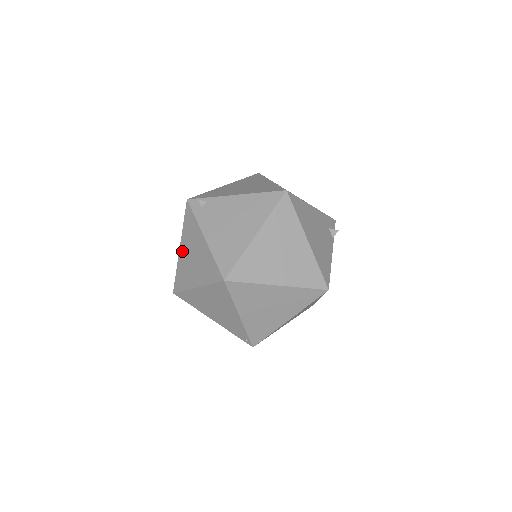
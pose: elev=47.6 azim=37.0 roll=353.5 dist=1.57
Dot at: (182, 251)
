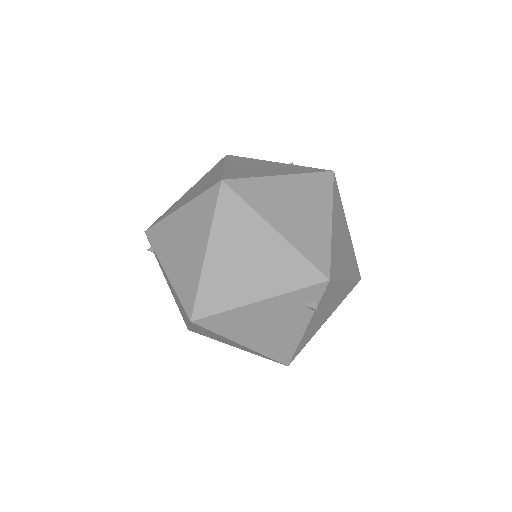
Dot at: occluded
